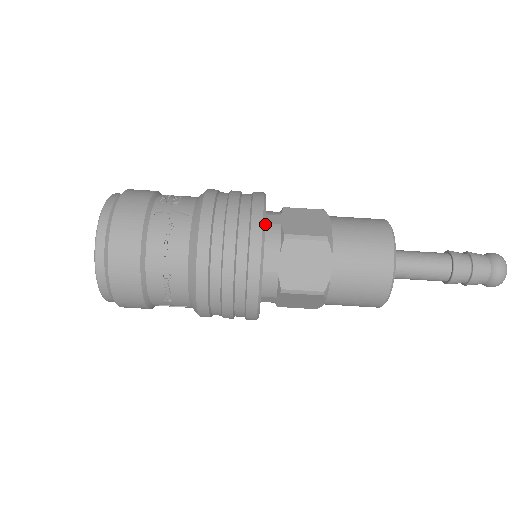
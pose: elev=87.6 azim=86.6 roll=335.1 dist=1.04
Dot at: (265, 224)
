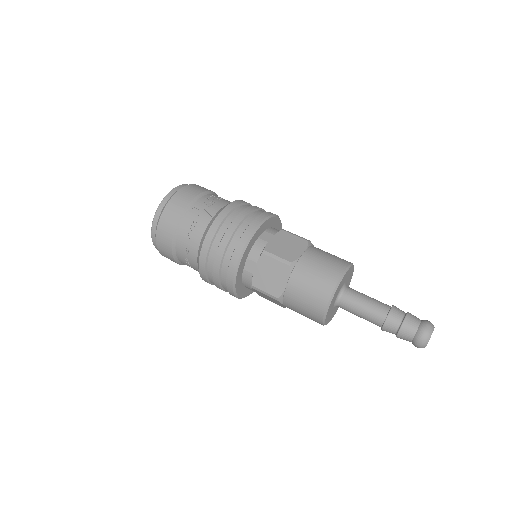
Dot at: (258, 238)
